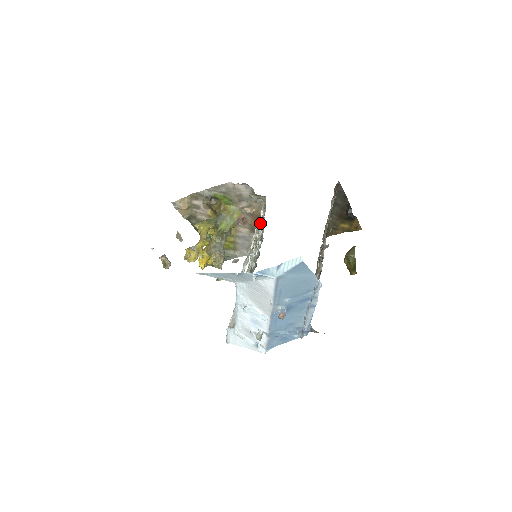
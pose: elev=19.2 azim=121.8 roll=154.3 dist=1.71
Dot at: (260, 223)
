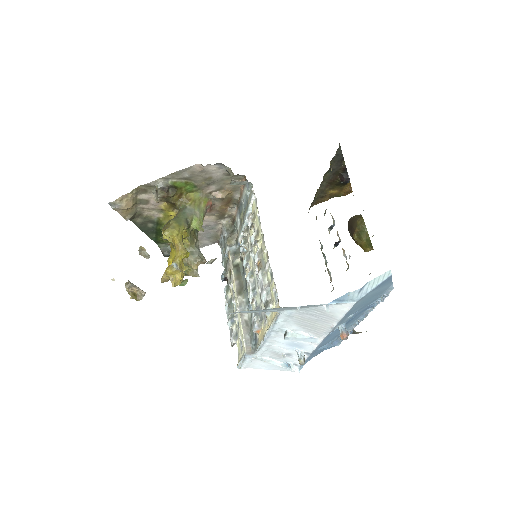
Dot at: (247, 211)
